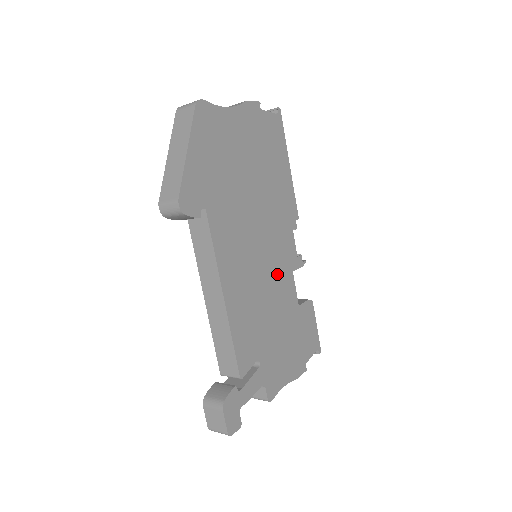
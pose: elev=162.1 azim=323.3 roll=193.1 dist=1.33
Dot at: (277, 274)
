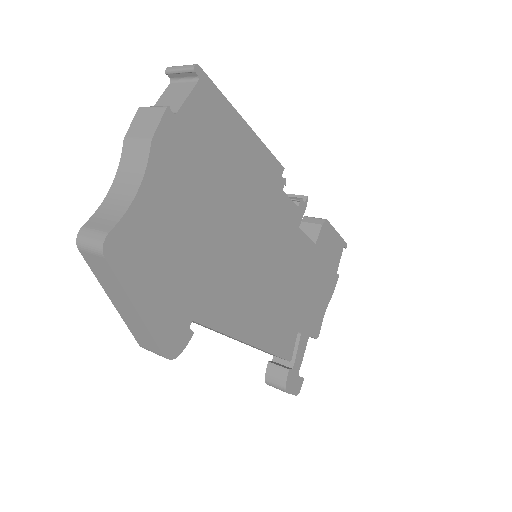
Dot at: (285, 254)
